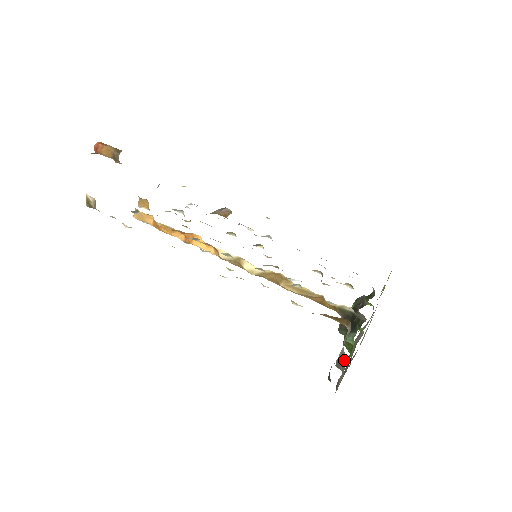
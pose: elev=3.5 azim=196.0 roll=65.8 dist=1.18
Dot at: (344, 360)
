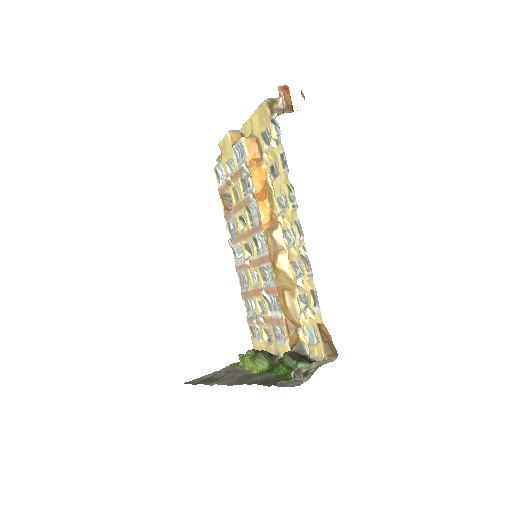
Dot at: occluded
